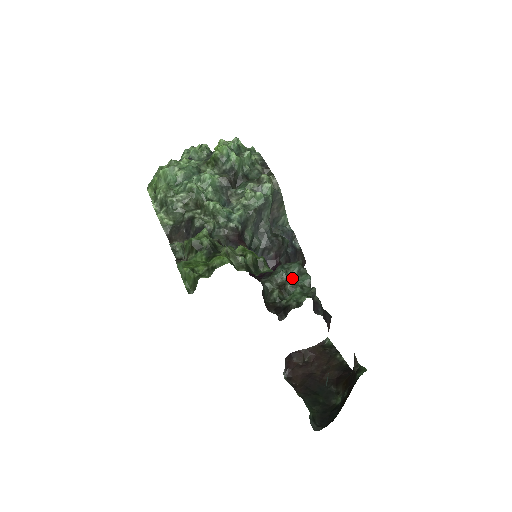
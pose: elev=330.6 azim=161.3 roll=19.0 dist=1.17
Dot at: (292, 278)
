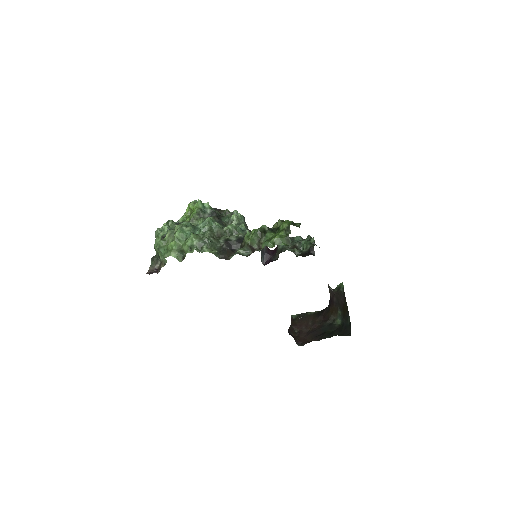
Dot at: (292, 243)
